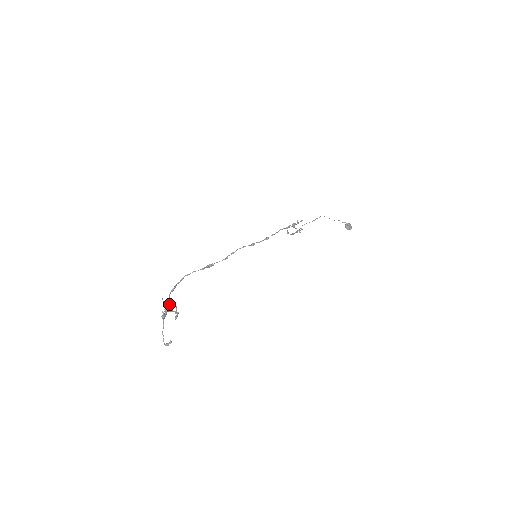
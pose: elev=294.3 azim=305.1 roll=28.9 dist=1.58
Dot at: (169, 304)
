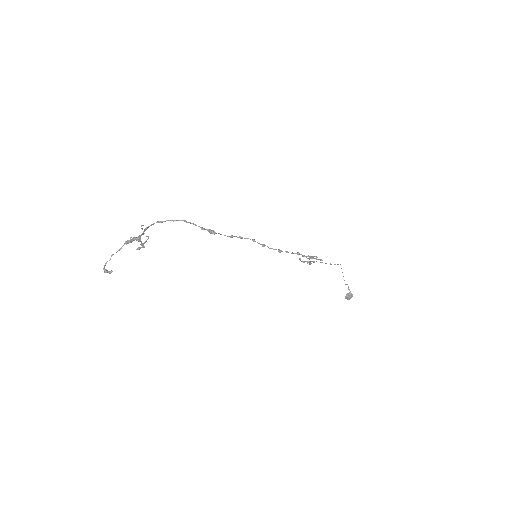
Dot at: (144, 233)
